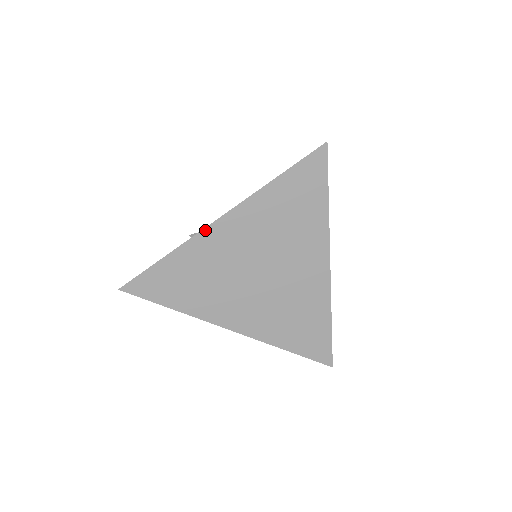
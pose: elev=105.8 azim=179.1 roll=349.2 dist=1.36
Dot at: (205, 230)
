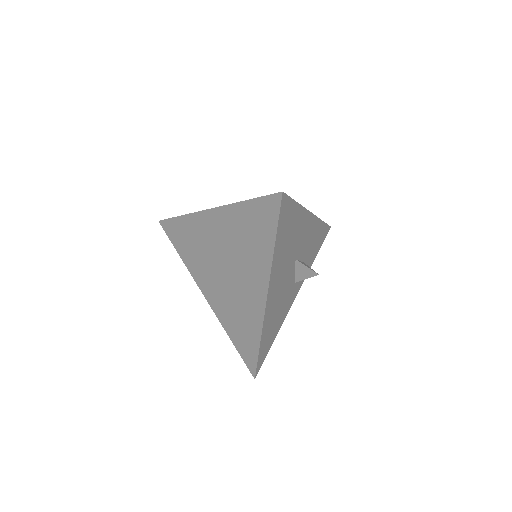
Dot at: (201, 212)
